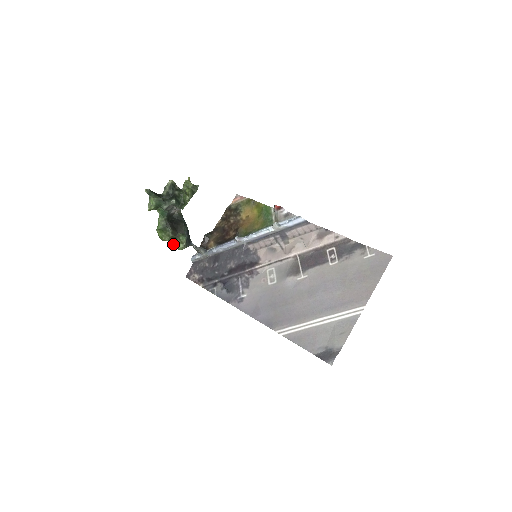
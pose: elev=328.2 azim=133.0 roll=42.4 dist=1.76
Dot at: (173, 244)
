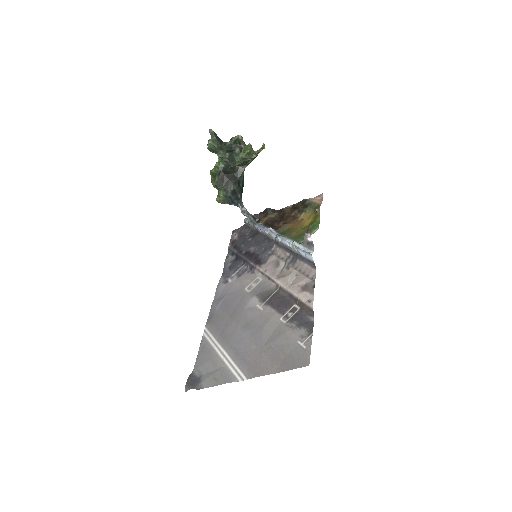
Dot at: occluded
